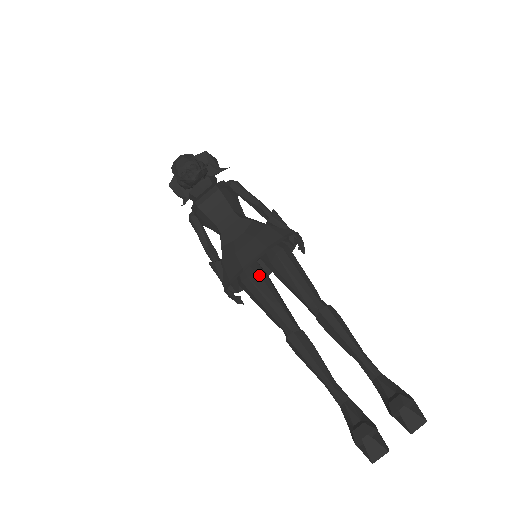
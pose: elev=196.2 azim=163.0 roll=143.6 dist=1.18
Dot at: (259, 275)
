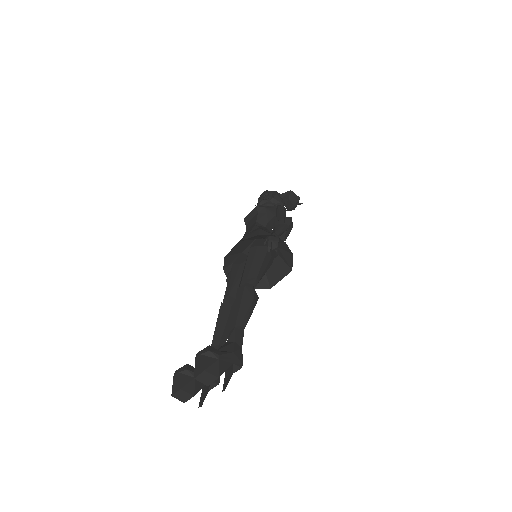
Dot at: (240, 265)
